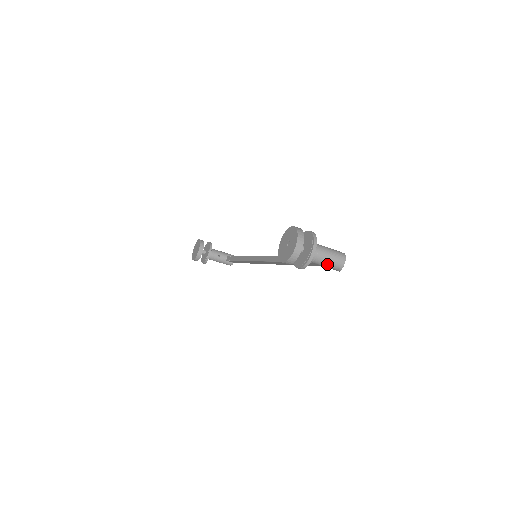
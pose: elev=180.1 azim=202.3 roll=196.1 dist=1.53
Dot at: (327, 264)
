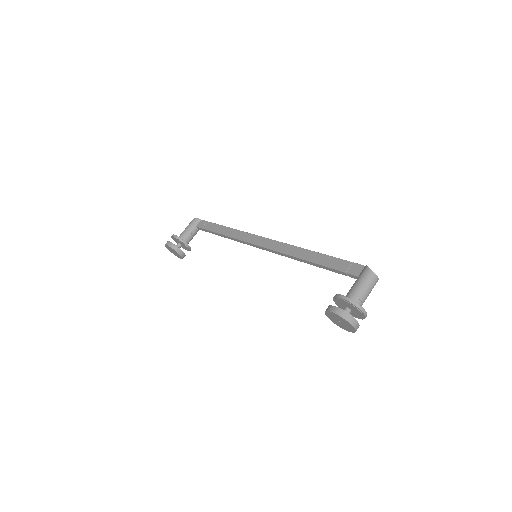
Dot at: (369, 293)
